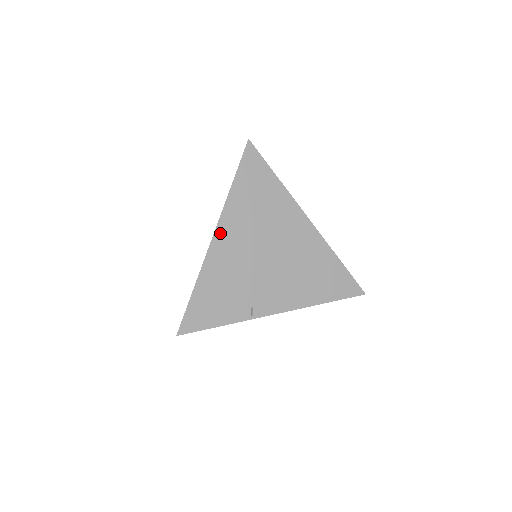
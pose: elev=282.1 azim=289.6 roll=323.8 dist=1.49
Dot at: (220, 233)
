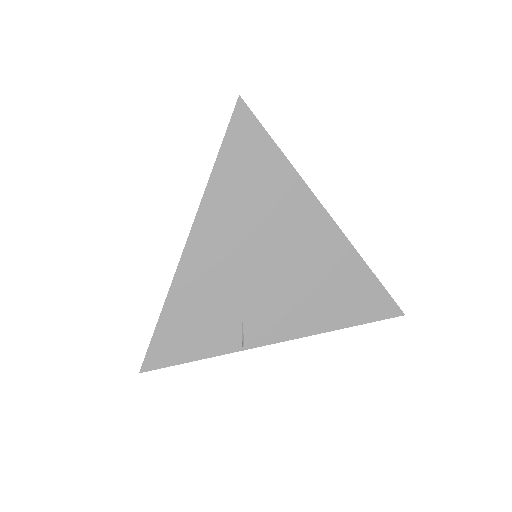
Dot at: (197, 236)
